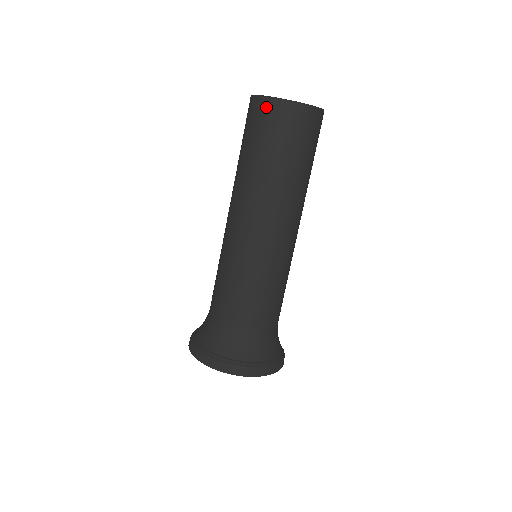
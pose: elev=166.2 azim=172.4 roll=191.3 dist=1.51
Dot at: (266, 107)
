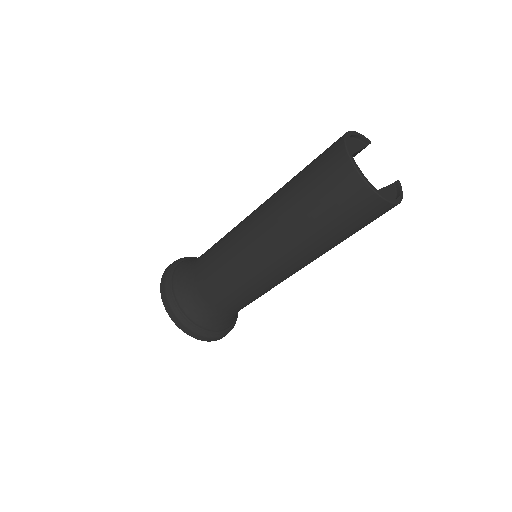
Dot at: (340, 164)
